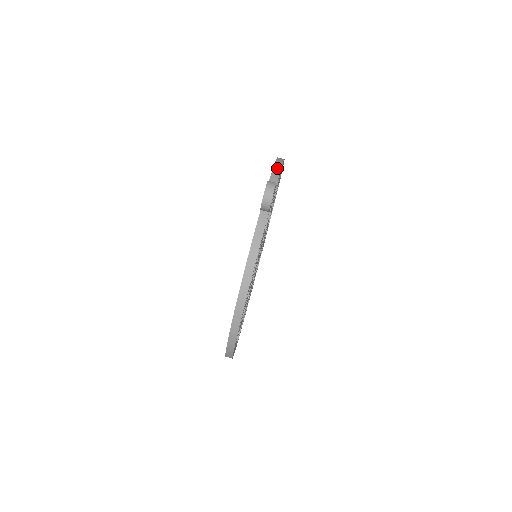
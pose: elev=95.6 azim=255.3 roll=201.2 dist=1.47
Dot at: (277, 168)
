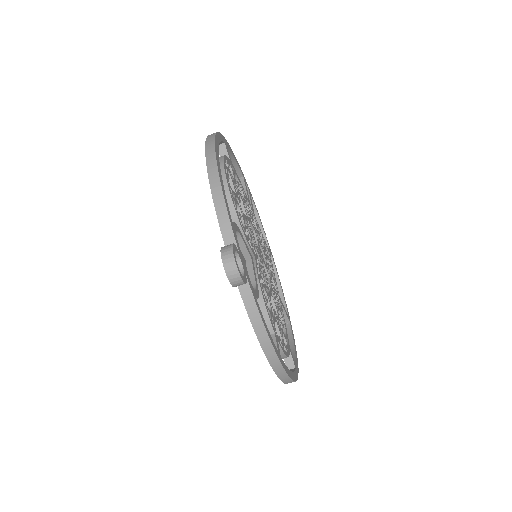
Dot at: (217, 193)
